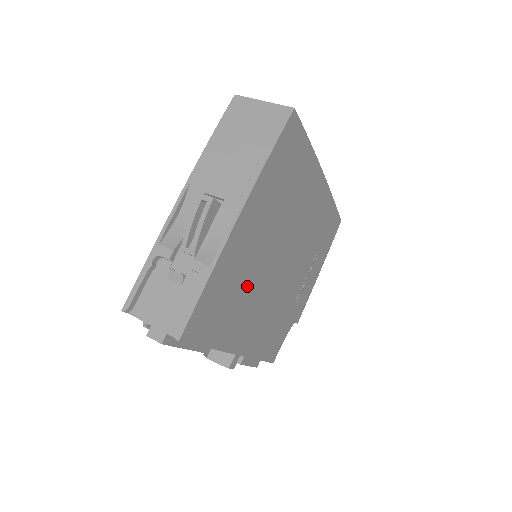
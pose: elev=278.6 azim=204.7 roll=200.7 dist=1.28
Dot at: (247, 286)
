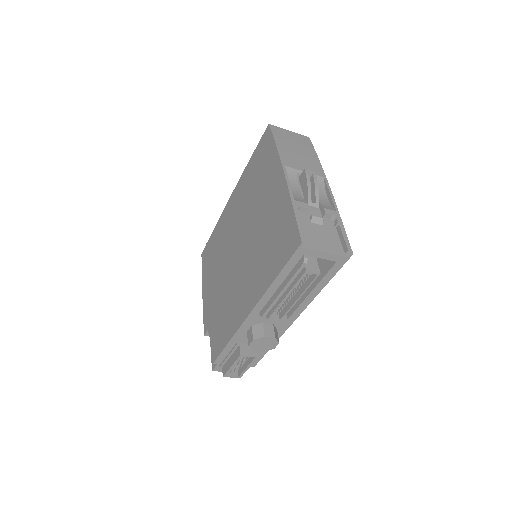
Dot at: occluded
